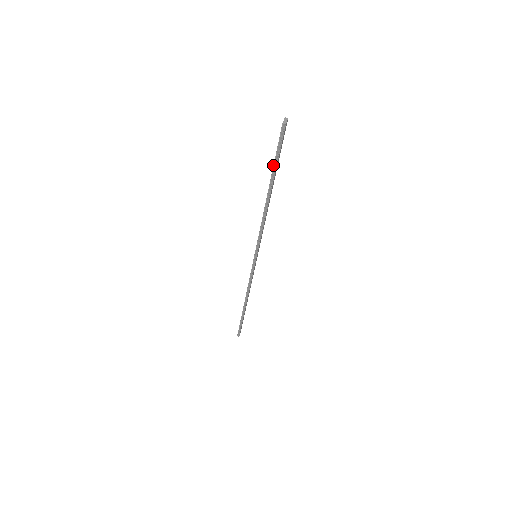
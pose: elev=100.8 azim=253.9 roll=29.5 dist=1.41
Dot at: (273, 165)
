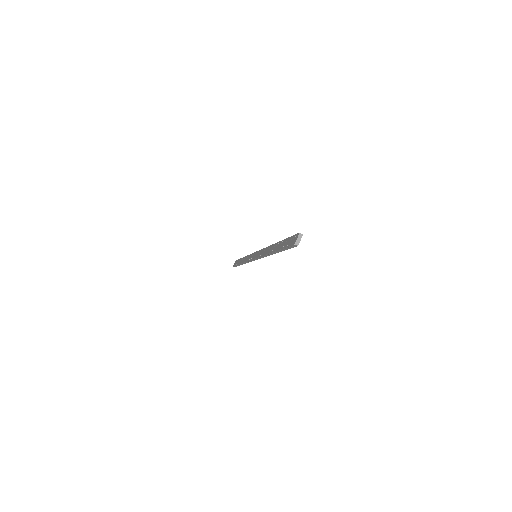
Dot at: (280, 249)
